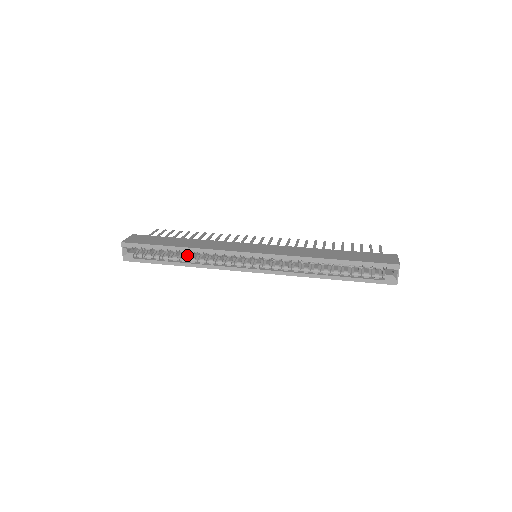
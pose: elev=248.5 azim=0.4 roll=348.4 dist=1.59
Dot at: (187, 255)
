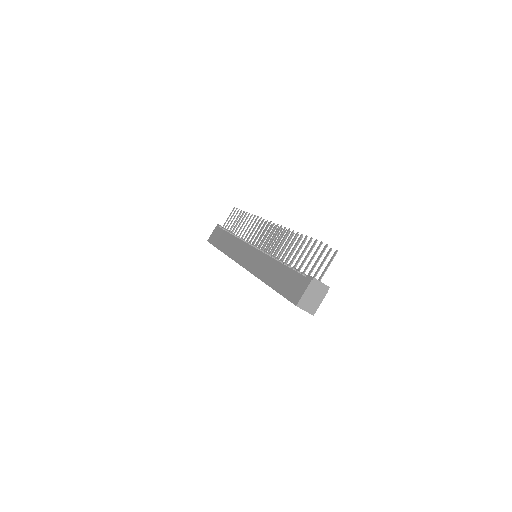
Dot at: occluded
